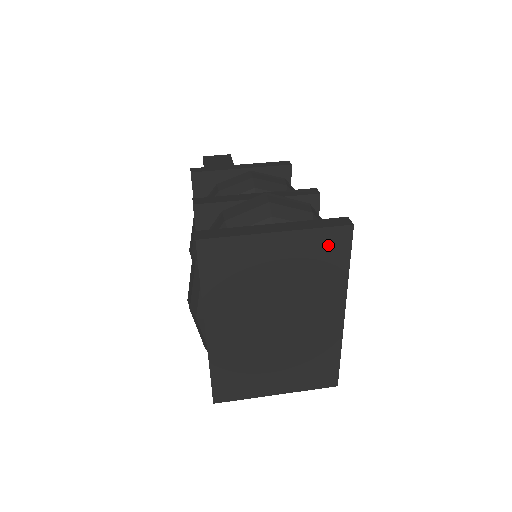
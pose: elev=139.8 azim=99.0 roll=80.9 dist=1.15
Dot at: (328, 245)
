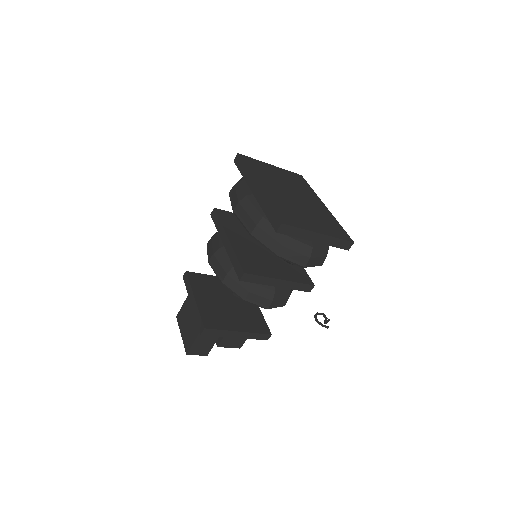
Dot at: (296, 177)
